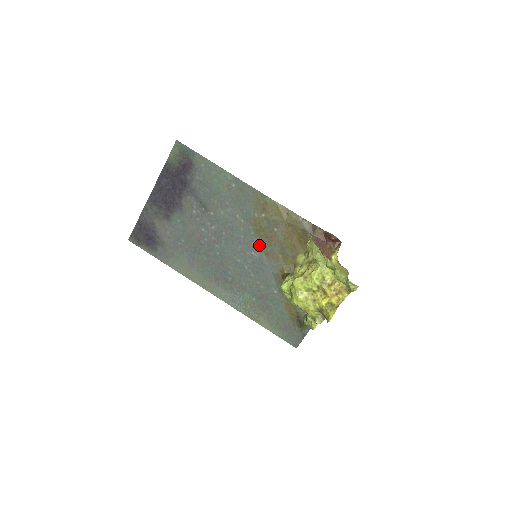
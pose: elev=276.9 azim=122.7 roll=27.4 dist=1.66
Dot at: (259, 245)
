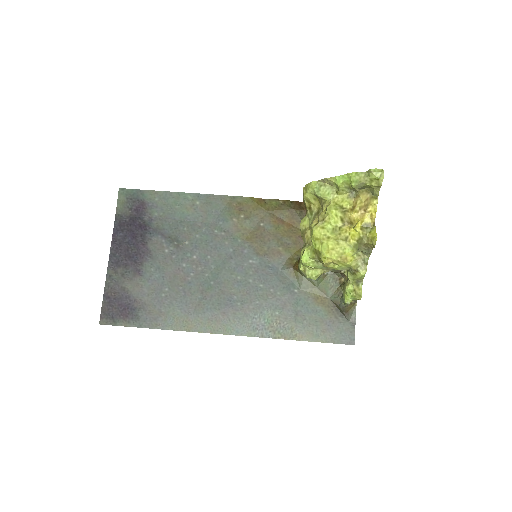
Dot at: (253, 249)
